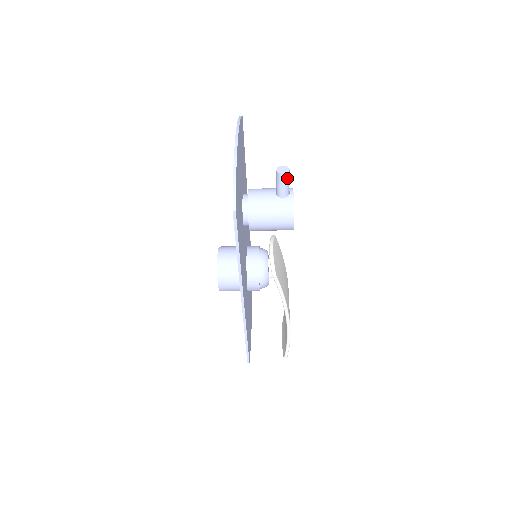
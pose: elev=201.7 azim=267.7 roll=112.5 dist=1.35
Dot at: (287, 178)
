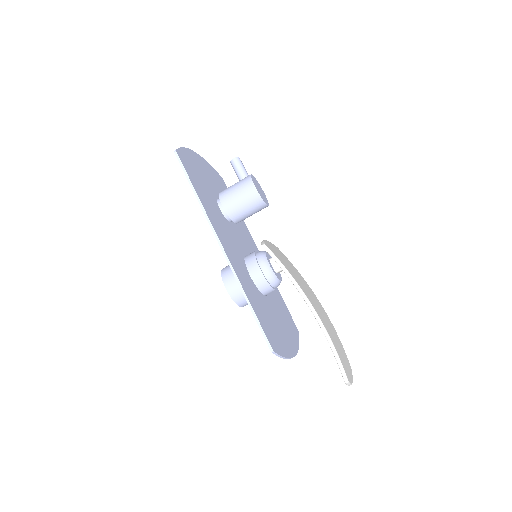
Dot at: (239, 162)
